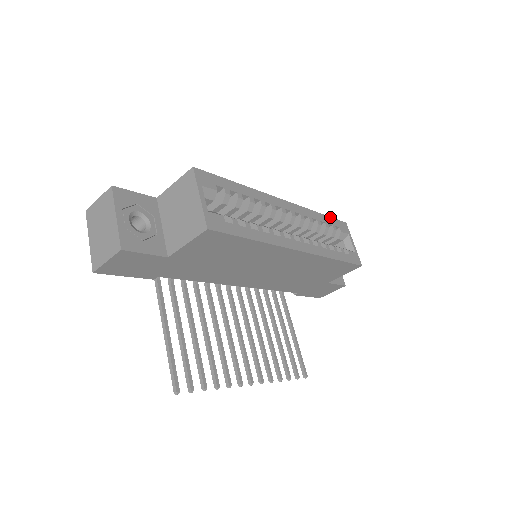
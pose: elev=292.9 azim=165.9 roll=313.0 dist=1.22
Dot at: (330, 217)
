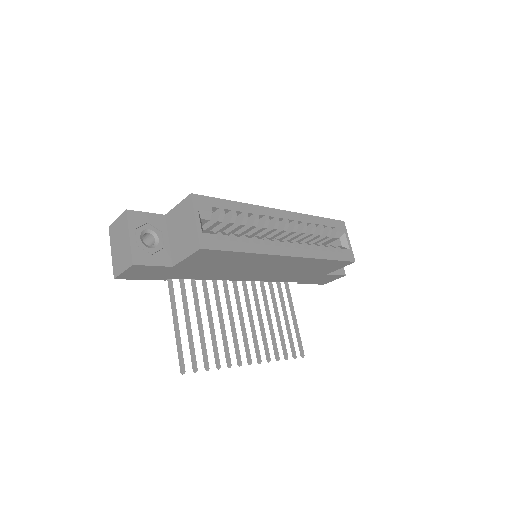
Dot at: (327, 218)
